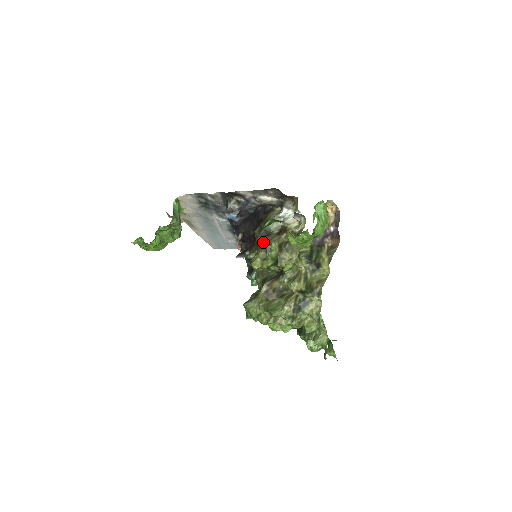
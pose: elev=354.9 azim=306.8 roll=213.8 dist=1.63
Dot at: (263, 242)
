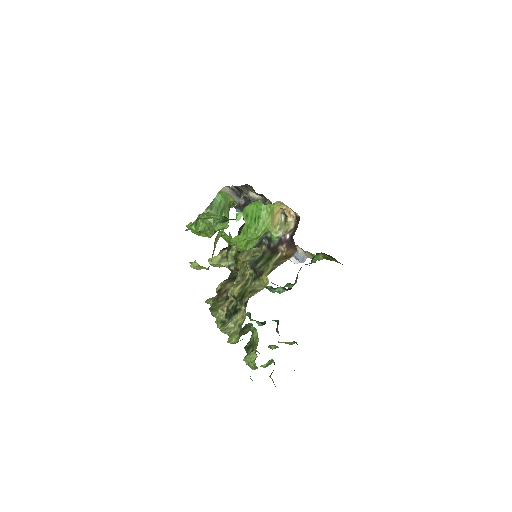
Dot at: occluded
